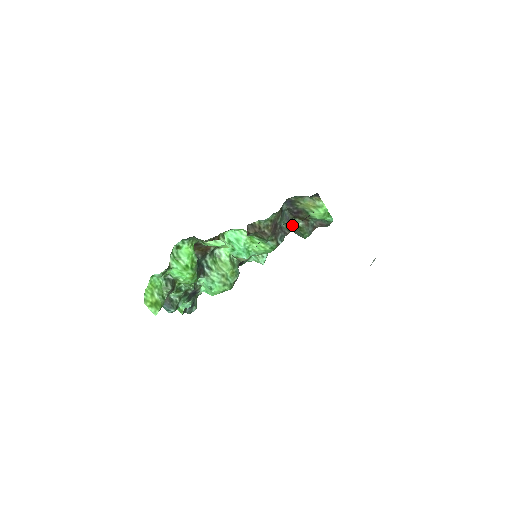
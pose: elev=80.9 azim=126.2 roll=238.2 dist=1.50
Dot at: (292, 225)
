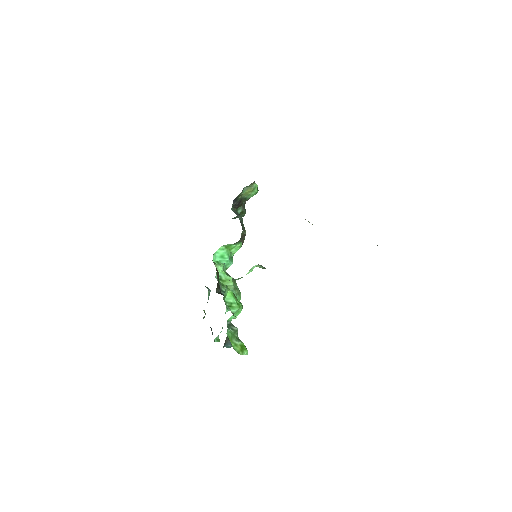
Dot at: occluded
